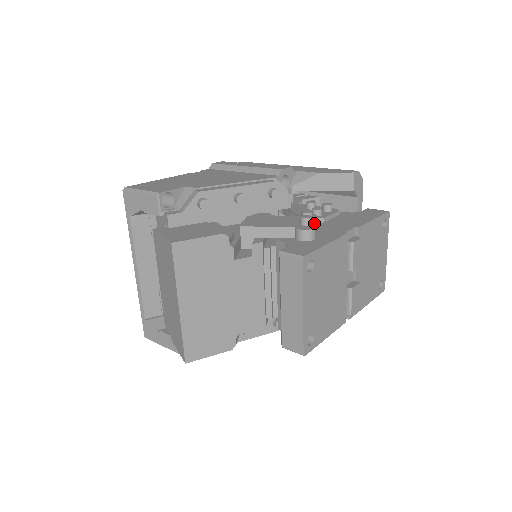
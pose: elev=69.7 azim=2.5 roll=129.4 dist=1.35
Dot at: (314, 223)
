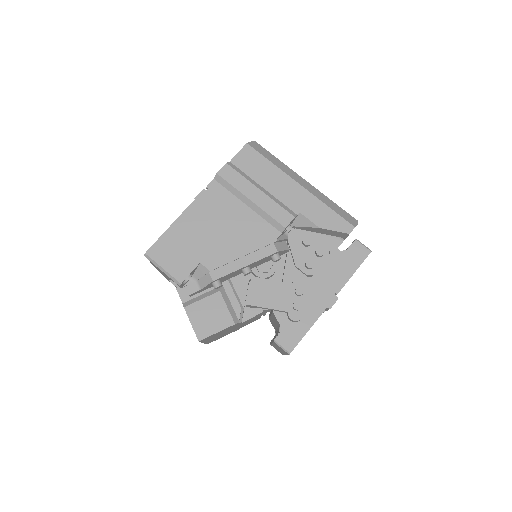
Dot at: (303, 306)
